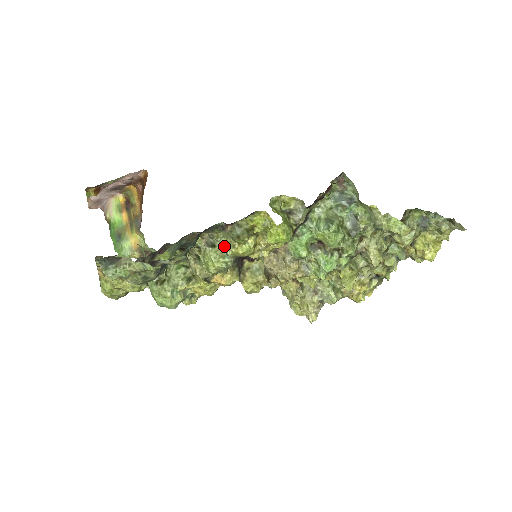
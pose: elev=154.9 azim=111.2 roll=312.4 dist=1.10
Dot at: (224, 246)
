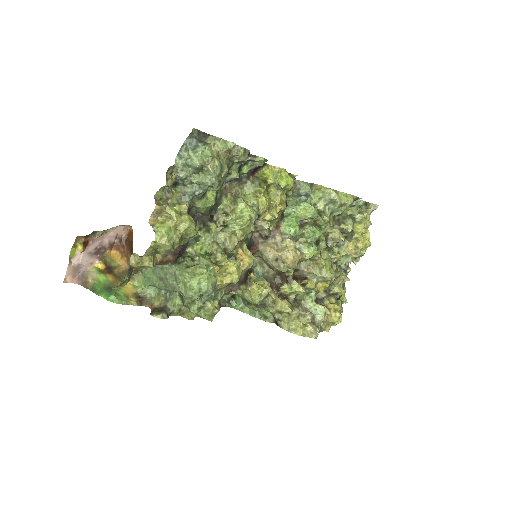
Dot at: (249, 200)
